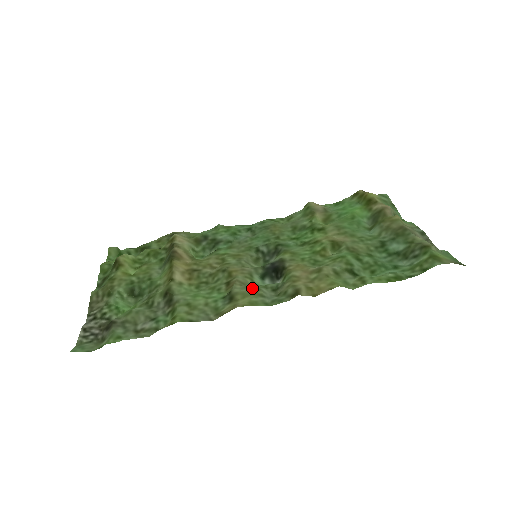
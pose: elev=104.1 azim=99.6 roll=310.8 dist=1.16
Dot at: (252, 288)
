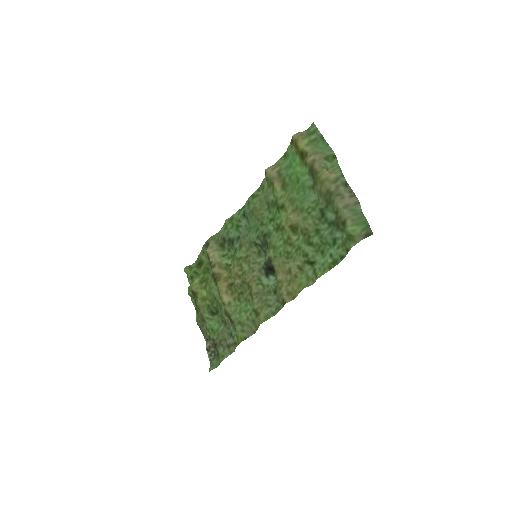
Dot at: (263, 299)
